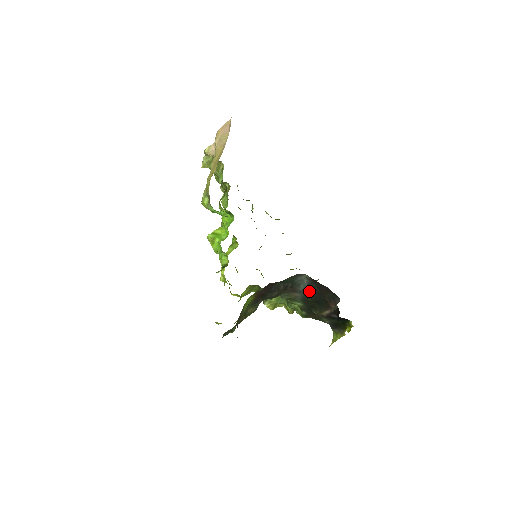
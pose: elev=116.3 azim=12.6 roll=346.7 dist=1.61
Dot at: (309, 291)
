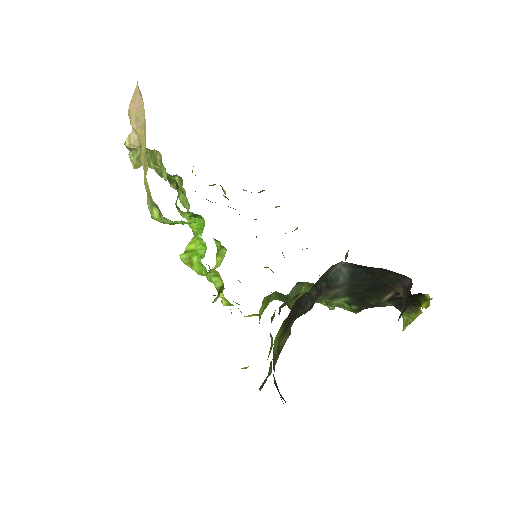
Dot at: (354, 280)
